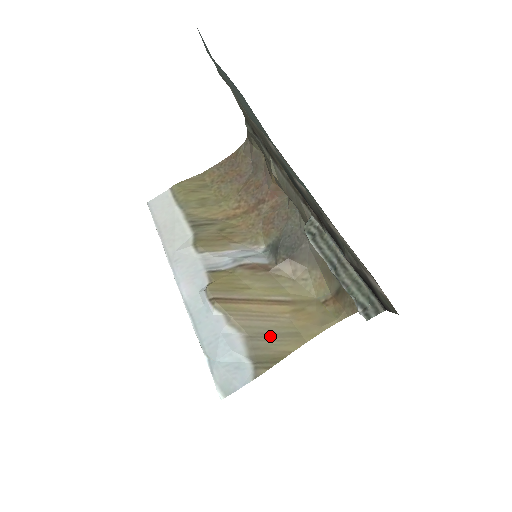
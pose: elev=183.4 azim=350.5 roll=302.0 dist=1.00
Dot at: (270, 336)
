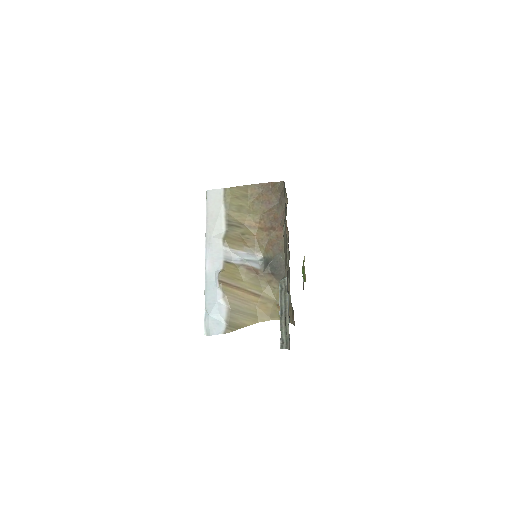
Dot at: (241, 313)
